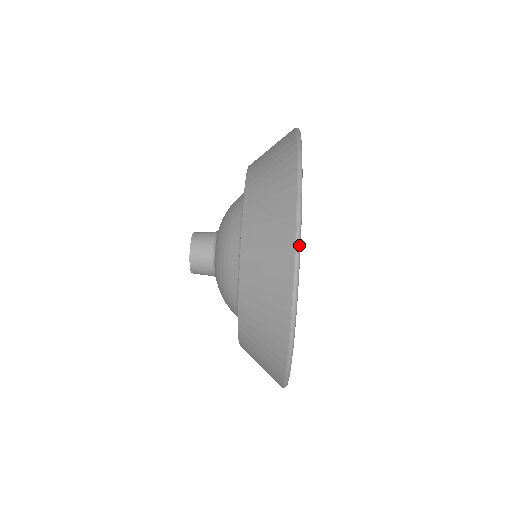
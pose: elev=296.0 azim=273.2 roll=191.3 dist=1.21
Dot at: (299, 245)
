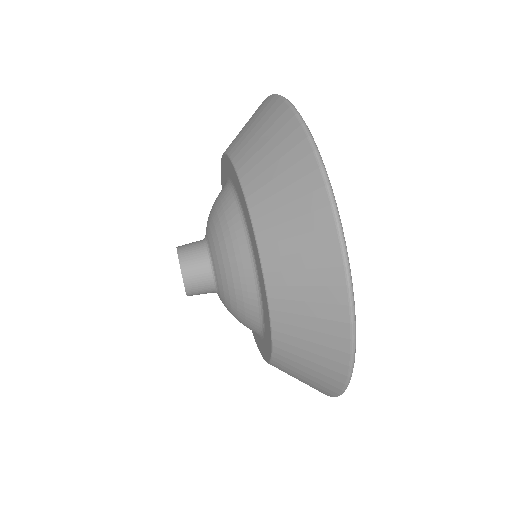
Dot at: (323, 164)
